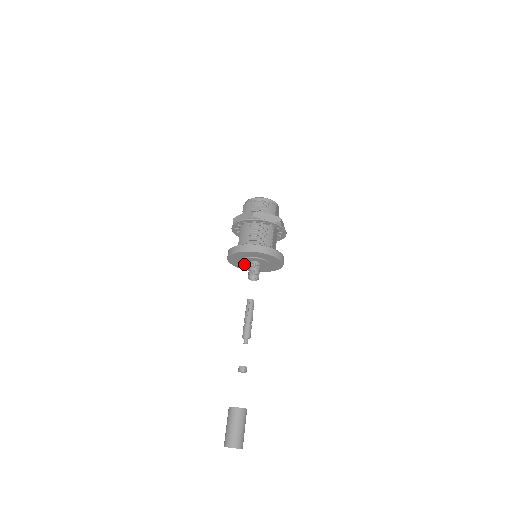
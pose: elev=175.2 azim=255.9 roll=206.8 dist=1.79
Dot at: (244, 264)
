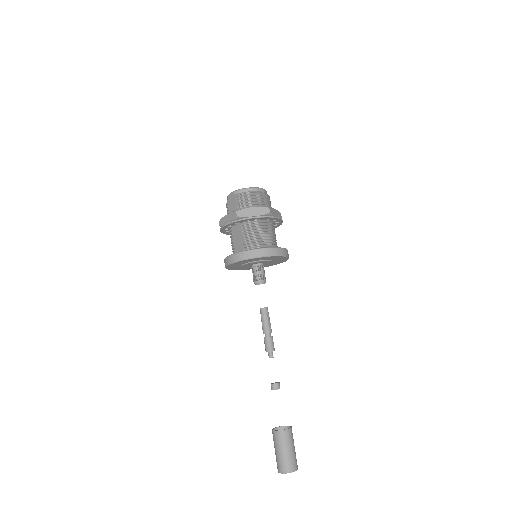
Dot at: (243, 265)
